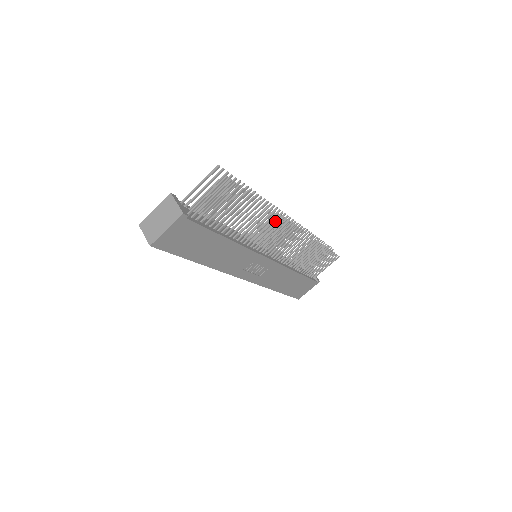
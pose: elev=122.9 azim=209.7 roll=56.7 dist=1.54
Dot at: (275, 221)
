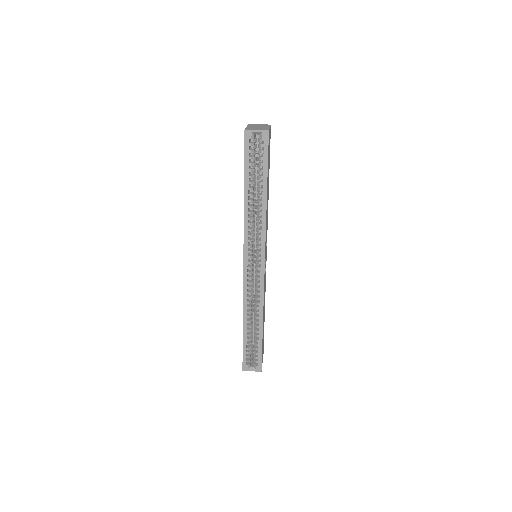
Dot at: occluded
